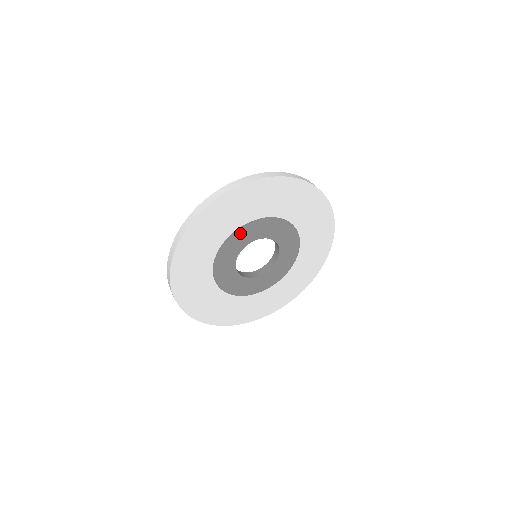
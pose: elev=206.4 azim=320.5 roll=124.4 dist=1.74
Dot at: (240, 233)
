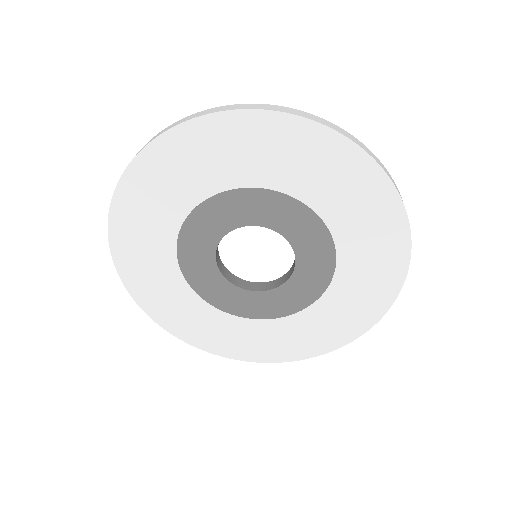
Dot at: (194, 226)
